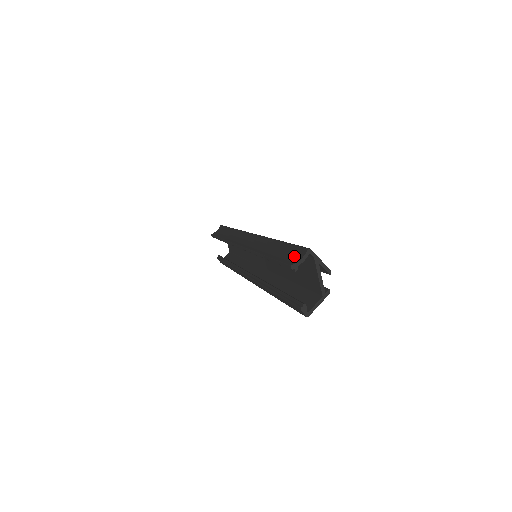
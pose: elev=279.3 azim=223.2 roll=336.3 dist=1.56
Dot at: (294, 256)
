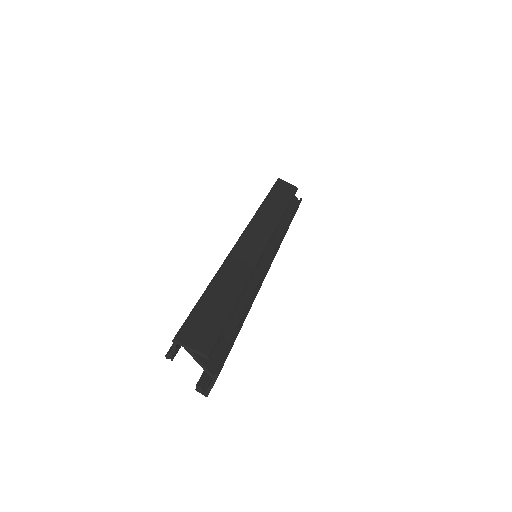
Dot at: occluded
